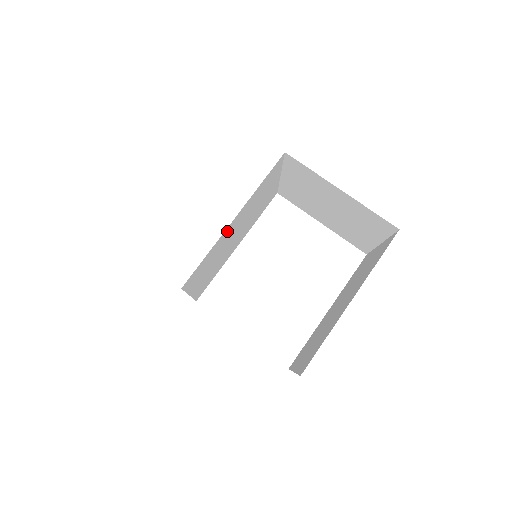
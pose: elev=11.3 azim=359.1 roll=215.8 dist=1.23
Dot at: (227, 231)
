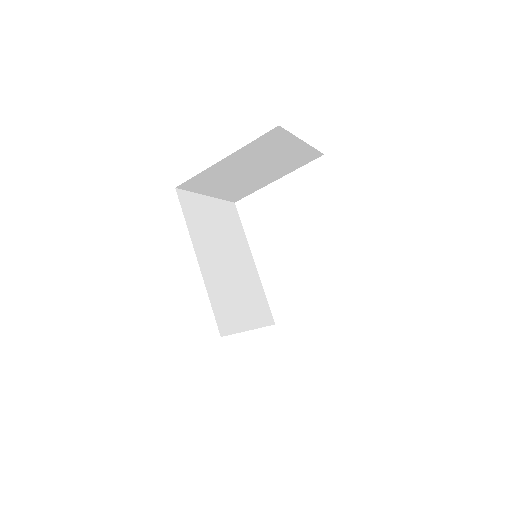
Dot at: (207, 271)
